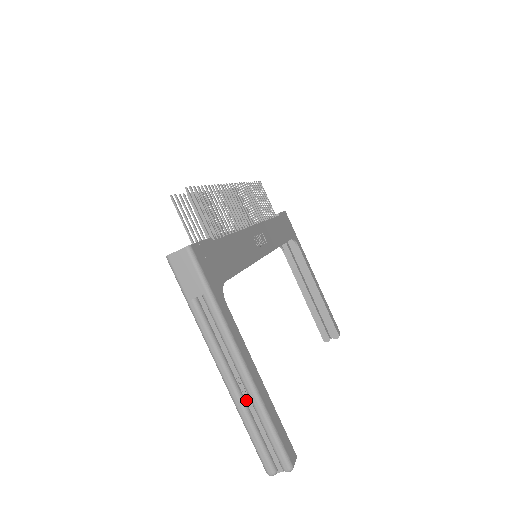
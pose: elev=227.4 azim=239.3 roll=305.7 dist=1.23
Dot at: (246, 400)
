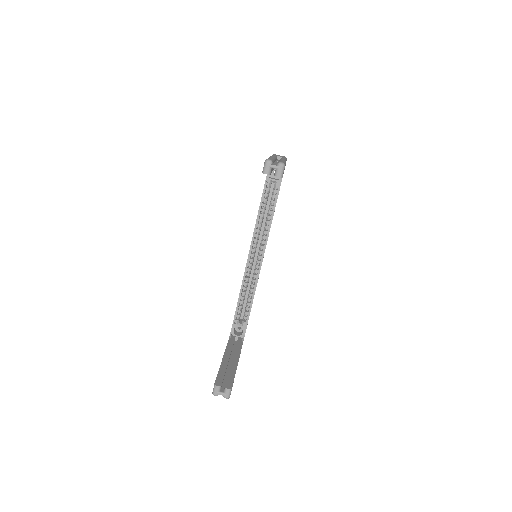
Dot at: (275, 162)
